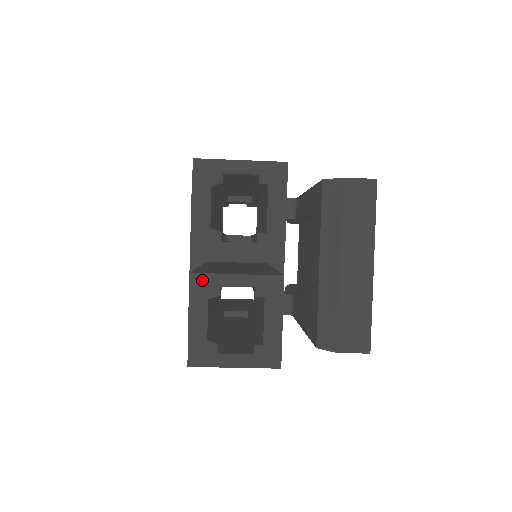
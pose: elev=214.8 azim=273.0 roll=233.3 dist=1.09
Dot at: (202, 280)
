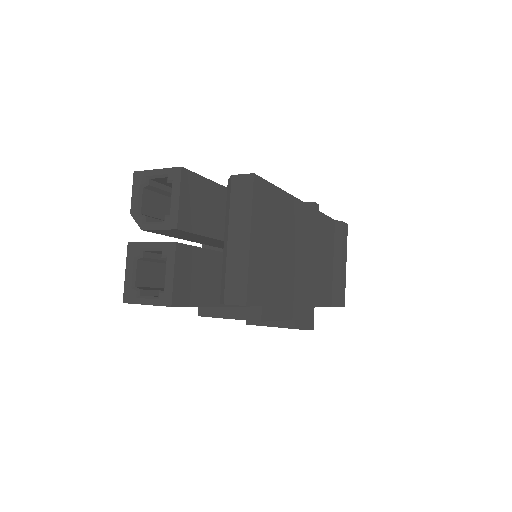
Dot at: (133, 247)
